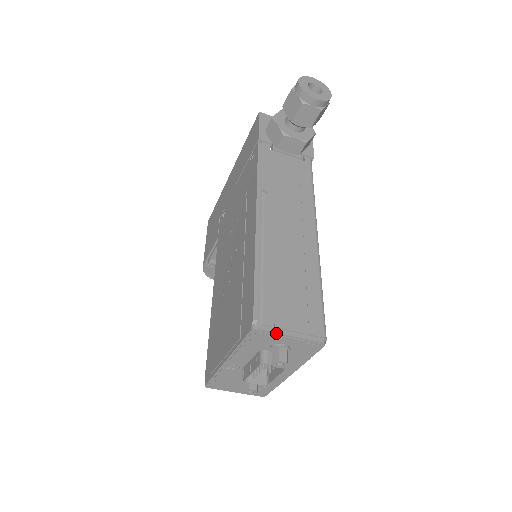
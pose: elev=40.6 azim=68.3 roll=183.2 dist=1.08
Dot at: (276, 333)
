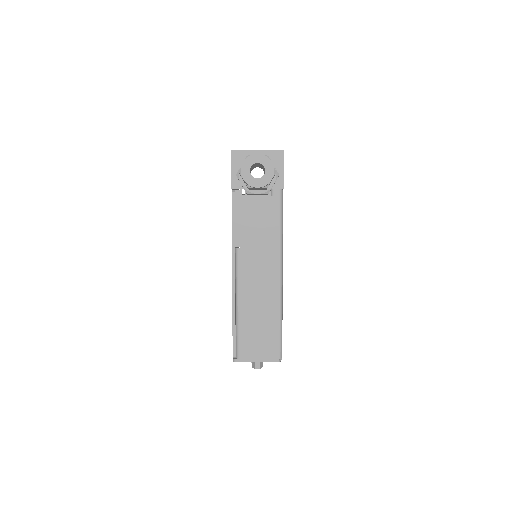
Dot at: occluded
